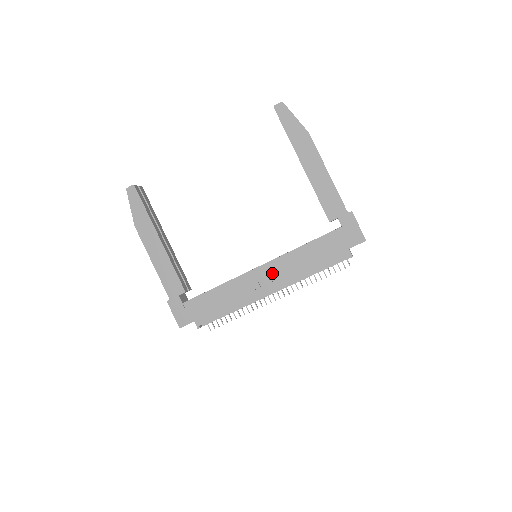
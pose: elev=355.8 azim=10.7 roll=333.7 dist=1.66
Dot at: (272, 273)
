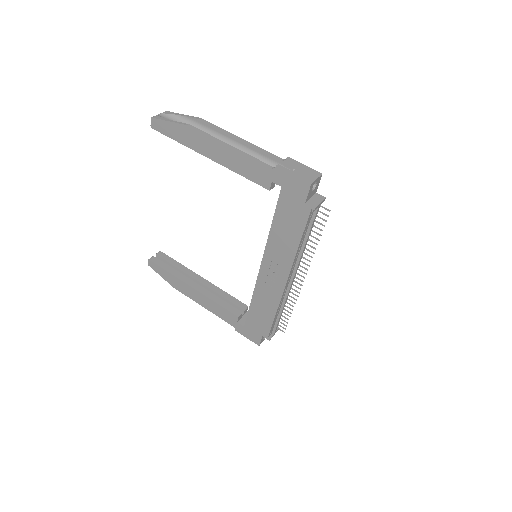
Dot at: (272, 267)
